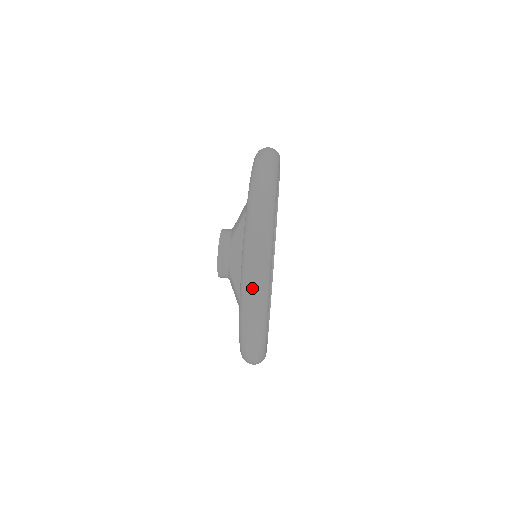
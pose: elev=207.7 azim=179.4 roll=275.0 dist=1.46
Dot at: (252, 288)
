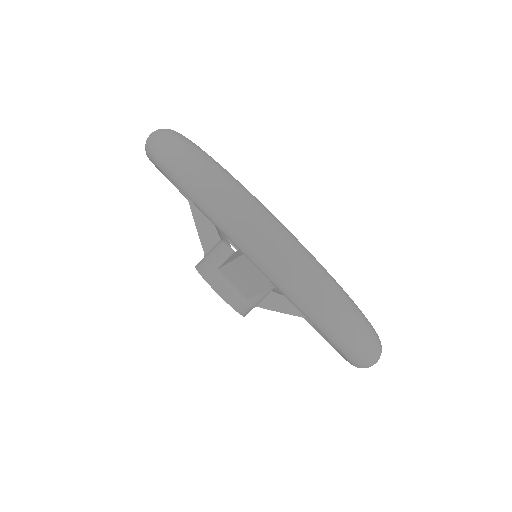
Dot at: (169, 152)
